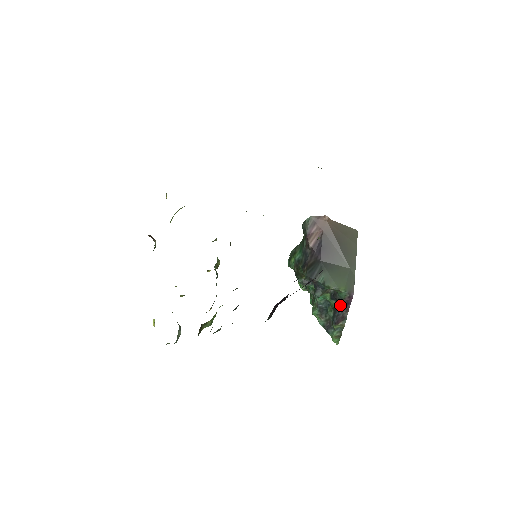
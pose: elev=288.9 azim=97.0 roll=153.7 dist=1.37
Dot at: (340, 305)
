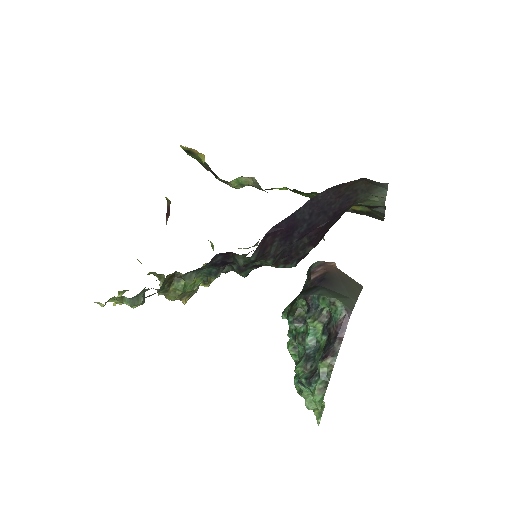
Dot at: (332, 335)
